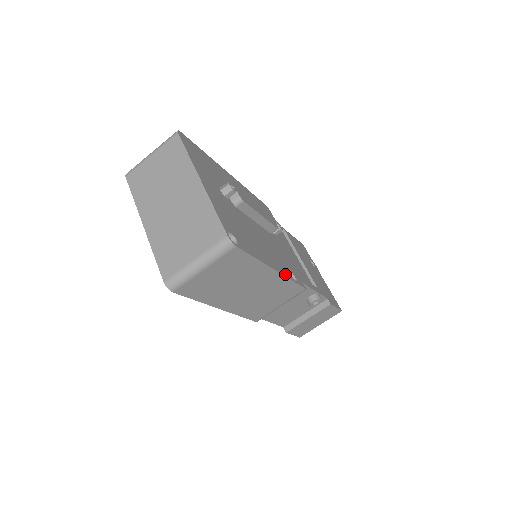
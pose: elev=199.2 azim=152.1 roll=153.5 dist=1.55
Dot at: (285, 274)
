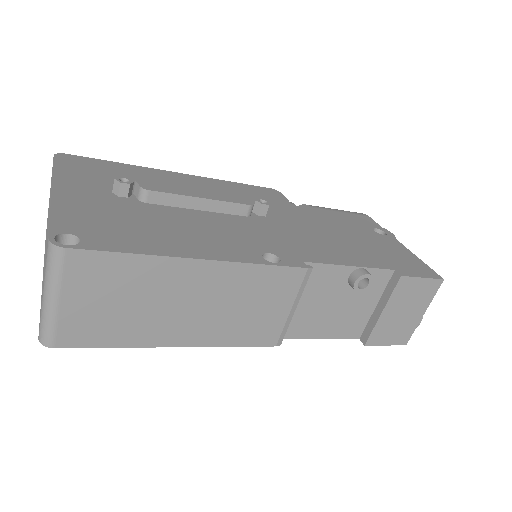
Dot at: (237, 259)
